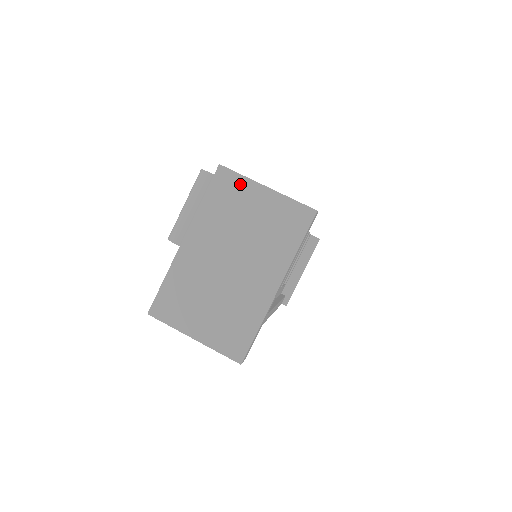
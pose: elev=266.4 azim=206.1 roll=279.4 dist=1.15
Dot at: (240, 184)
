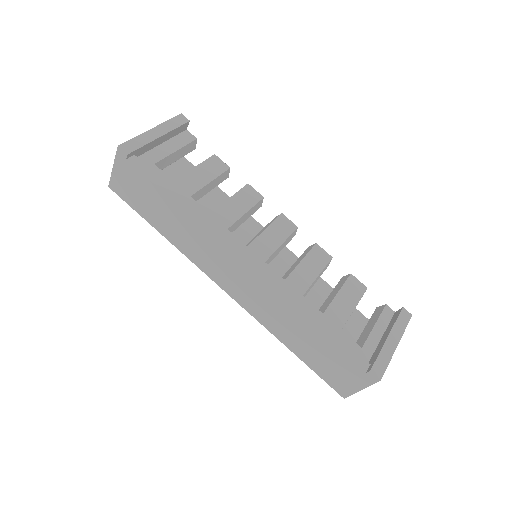
Dot at: occluded
